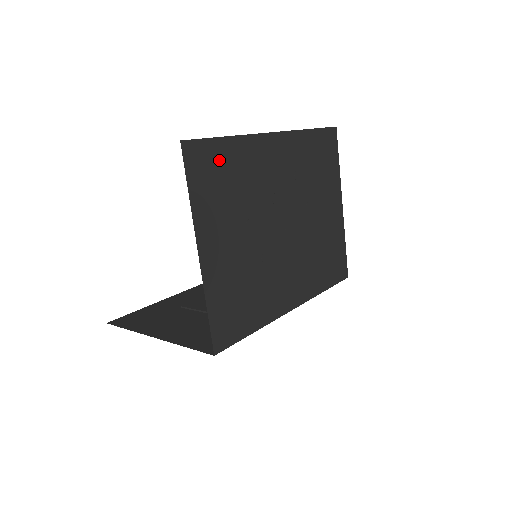
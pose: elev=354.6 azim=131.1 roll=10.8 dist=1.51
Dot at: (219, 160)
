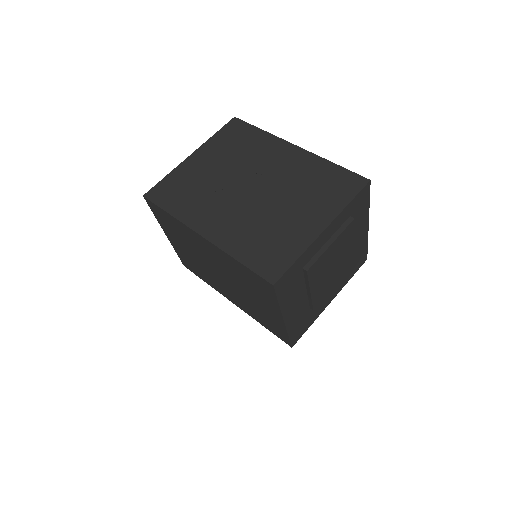
Dot at: (245, 134)
